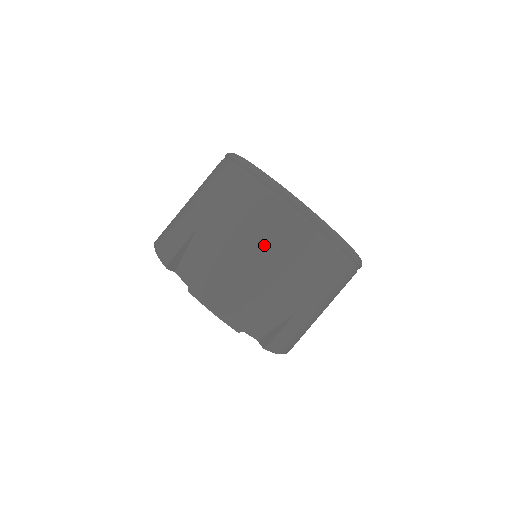
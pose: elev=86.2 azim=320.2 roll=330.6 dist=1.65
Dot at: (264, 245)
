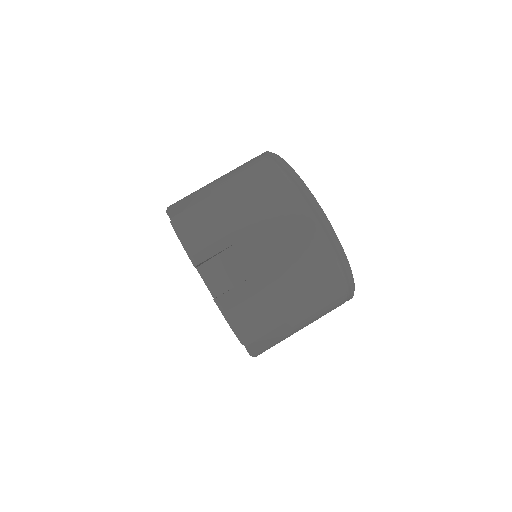
Dot at: (300, 282)
